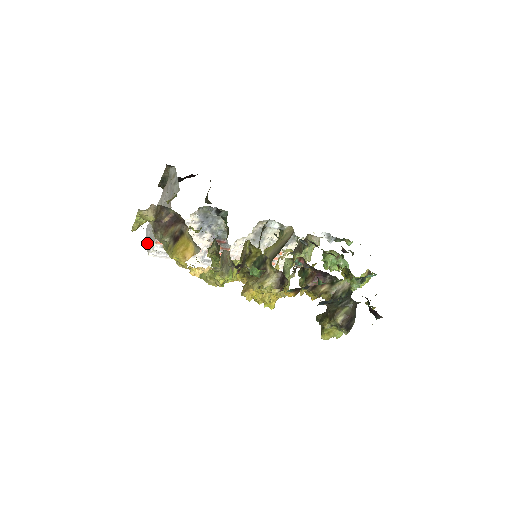
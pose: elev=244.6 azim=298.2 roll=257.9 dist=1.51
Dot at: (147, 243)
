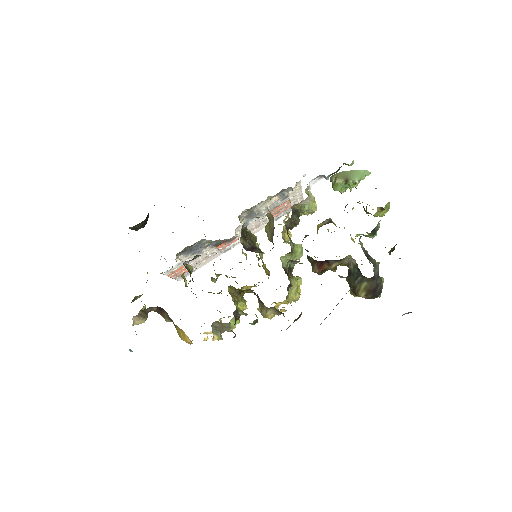
Dot at: occluded
